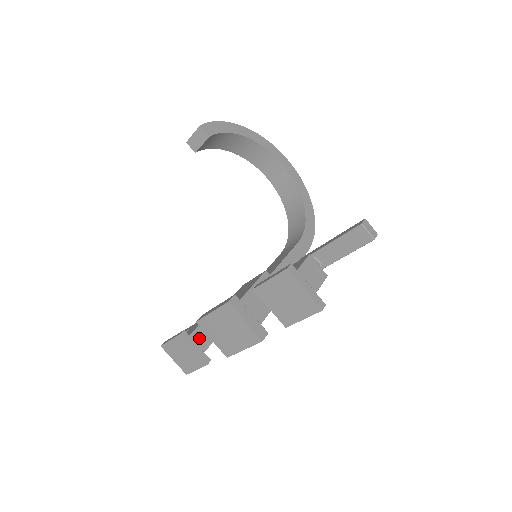
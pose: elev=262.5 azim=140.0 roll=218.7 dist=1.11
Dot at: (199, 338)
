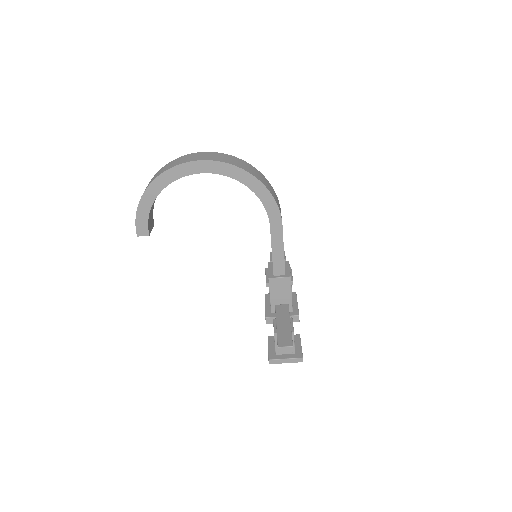
Dot at: occluded
